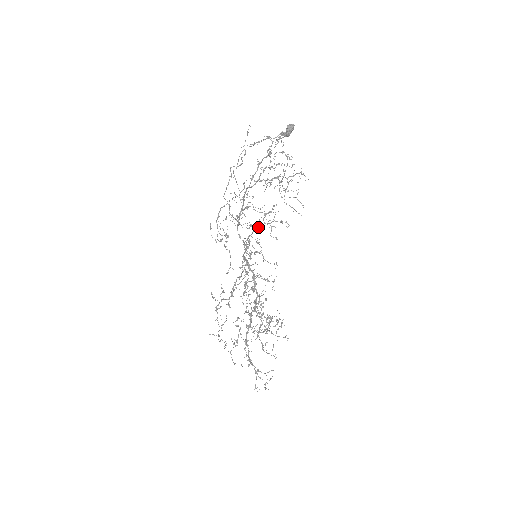
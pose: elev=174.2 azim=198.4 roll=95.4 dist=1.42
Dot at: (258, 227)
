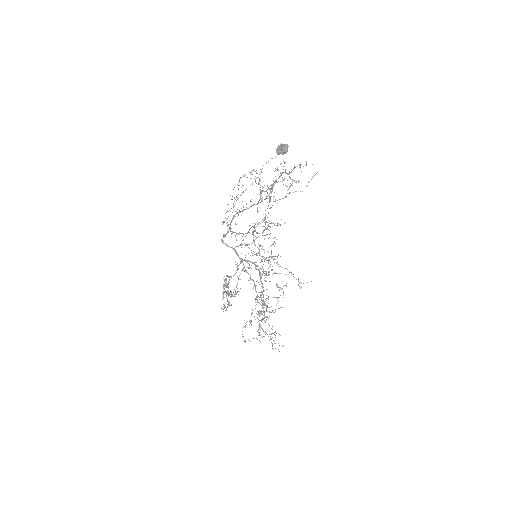
Dot at: occluded
